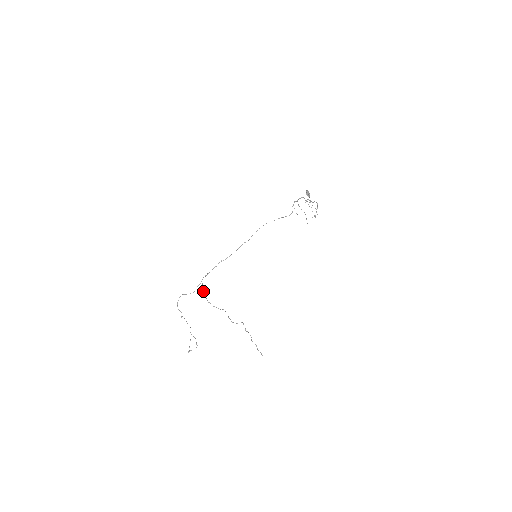
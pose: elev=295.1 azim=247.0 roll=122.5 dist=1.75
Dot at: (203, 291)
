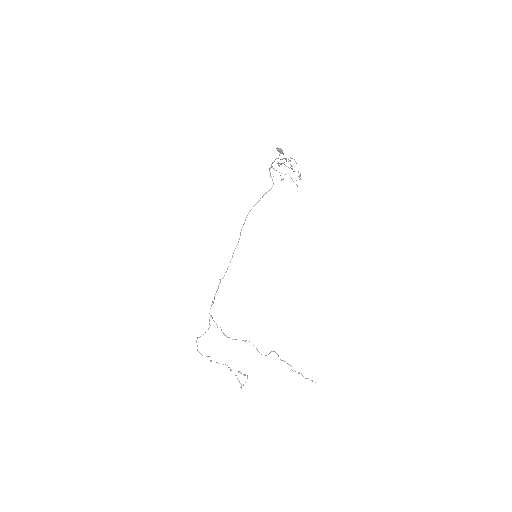
Dot at: occluded
